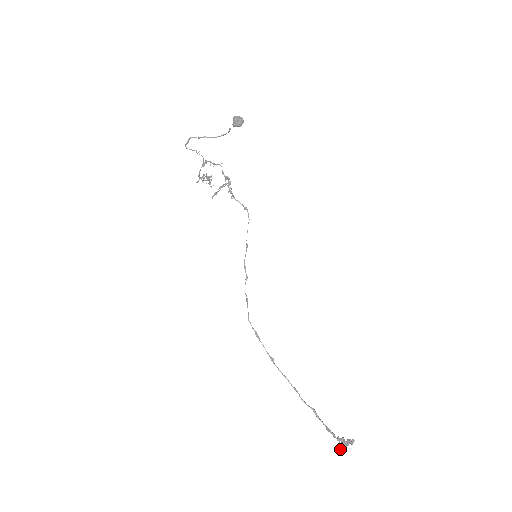
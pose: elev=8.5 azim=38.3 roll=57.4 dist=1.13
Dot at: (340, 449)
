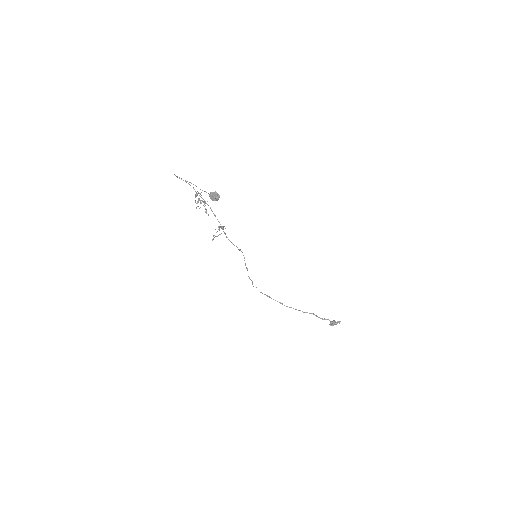
Dot at: occluded
